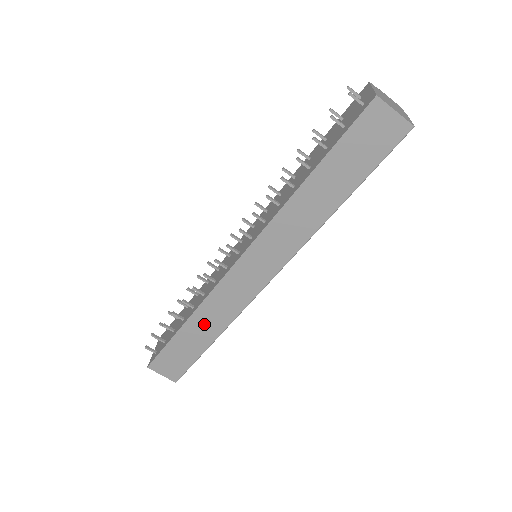
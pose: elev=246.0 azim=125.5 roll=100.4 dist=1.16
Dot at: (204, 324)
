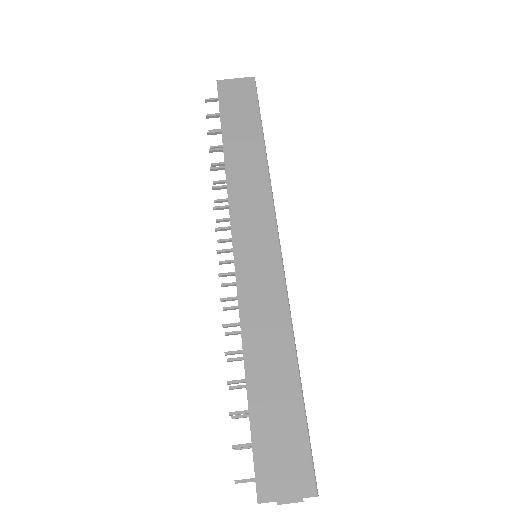
Dot at: (265, 346)
